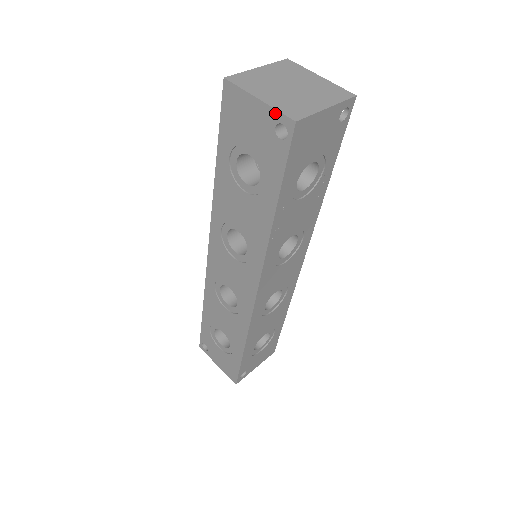
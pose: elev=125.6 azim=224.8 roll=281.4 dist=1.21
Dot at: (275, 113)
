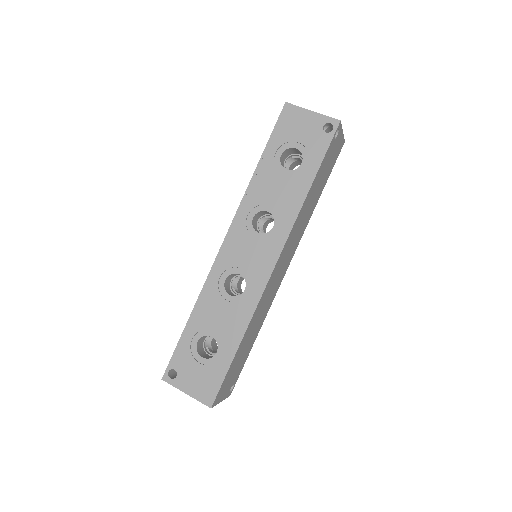
Dot at: occluded
